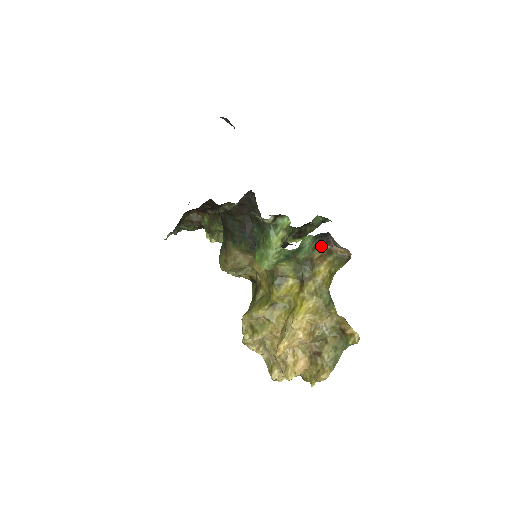
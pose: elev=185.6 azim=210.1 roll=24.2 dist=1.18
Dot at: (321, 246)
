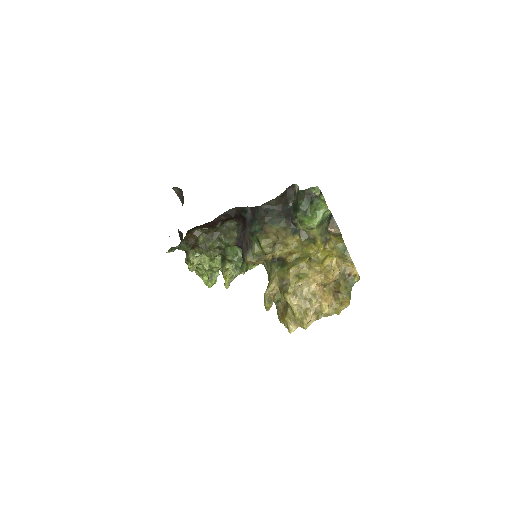
Dot at: occluded
